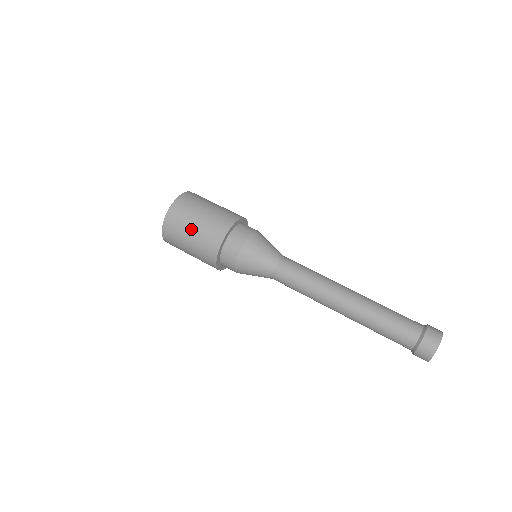
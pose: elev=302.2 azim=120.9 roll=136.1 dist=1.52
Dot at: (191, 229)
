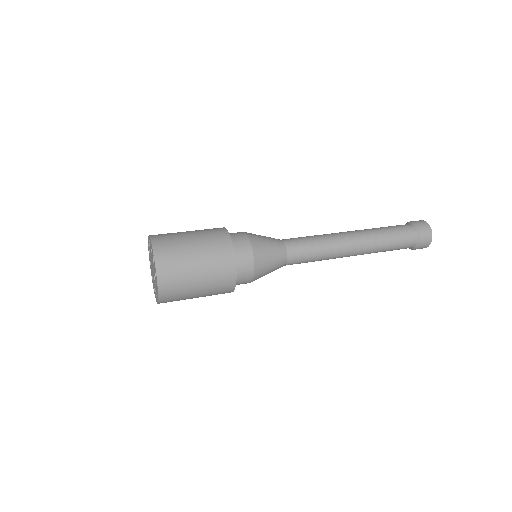
Dot at: (189, 239)
